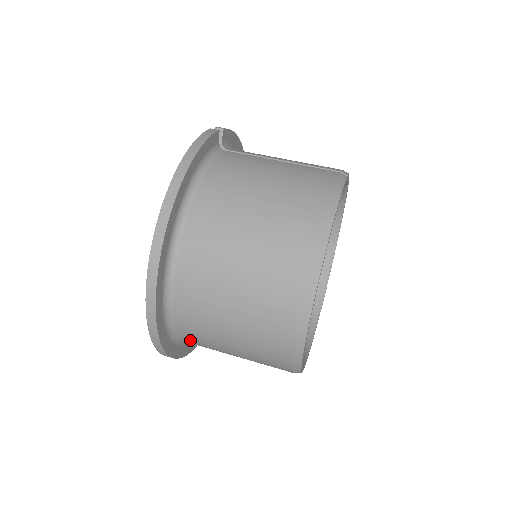
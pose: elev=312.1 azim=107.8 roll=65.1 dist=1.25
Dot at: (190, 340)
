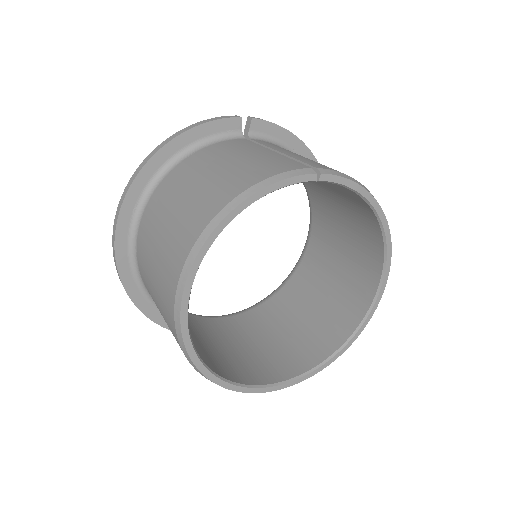
Dot at: occluded
